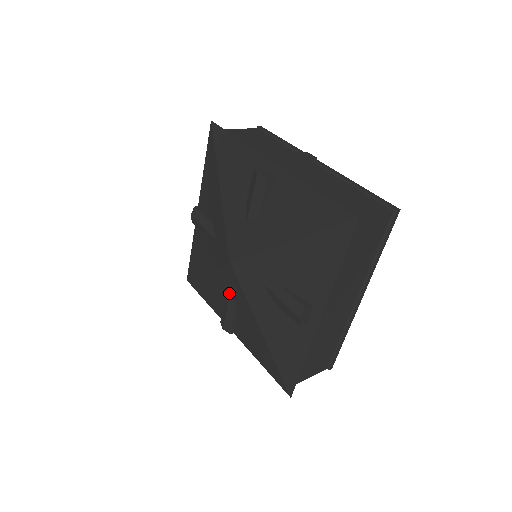
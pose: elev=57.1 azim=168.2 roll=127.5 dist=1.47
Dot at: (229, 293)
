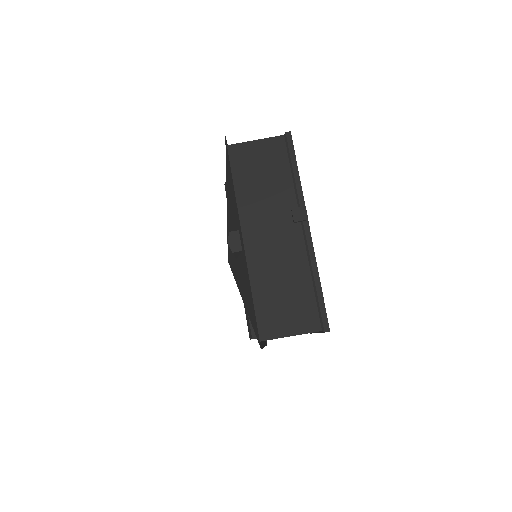
Dot at: occluded
